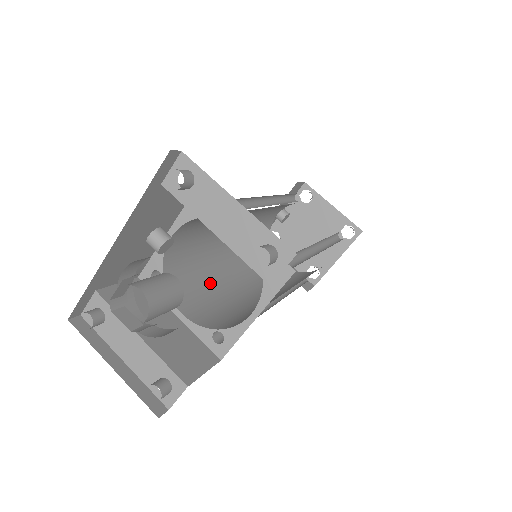
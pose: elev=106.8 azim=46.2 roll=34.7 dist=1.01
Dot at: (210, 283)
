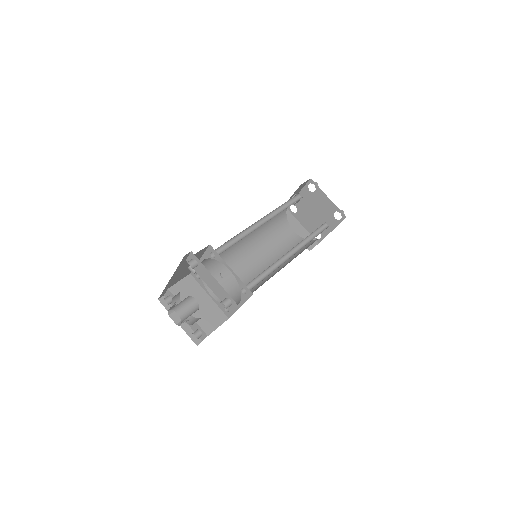
Dot at: (232, 268)
